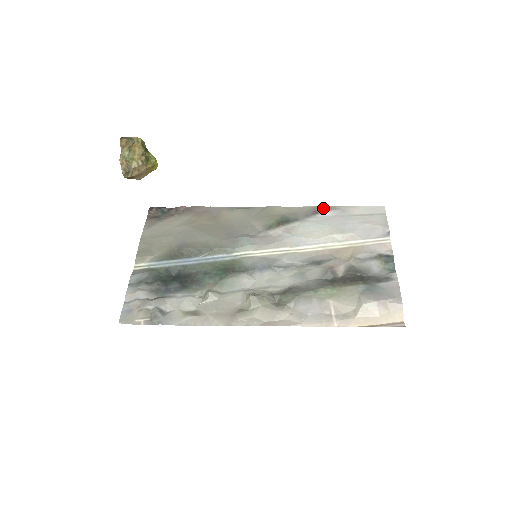
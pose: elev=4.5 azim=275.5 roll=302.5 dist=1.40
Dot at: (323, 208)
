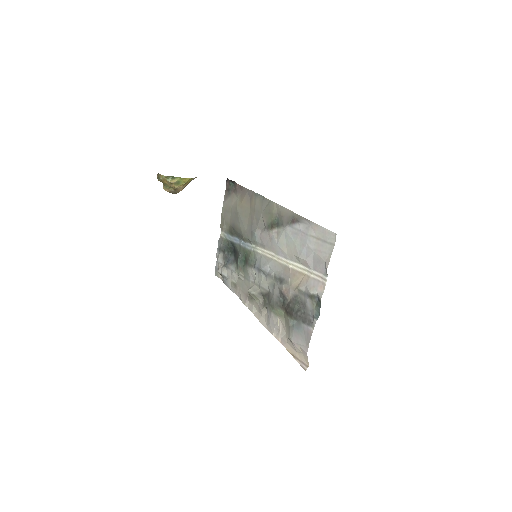
Dot at: (297, 218)
